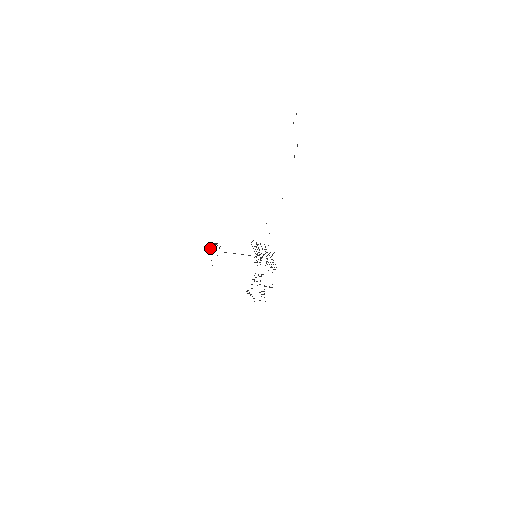
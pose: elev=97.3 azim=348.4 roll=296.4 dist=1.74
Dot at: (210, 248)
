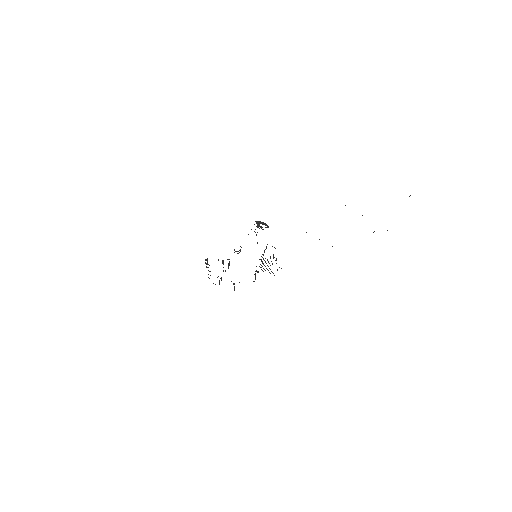
Dot at: (257, 221)
